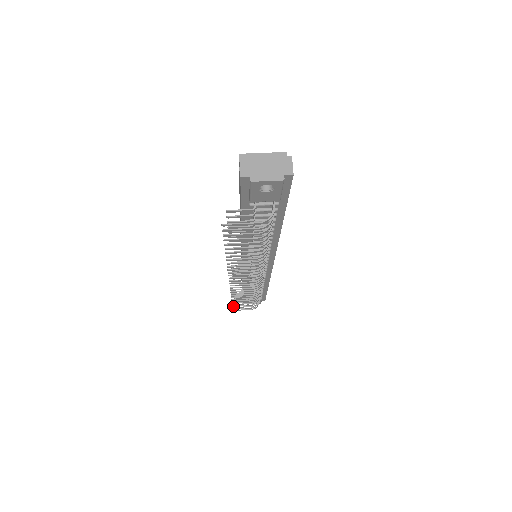
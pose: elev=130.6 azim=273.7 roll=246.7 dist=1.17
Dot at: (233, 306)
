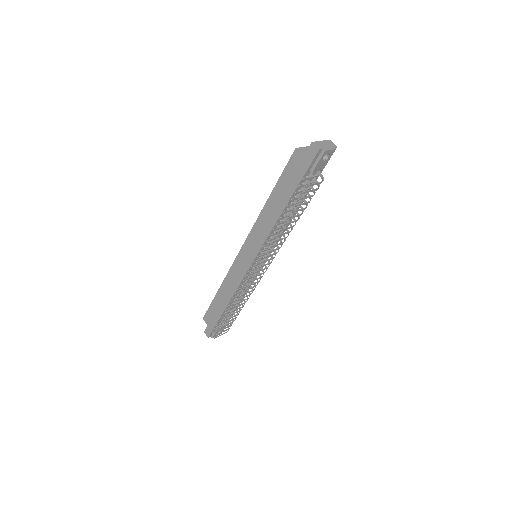
Dot at: occluded
